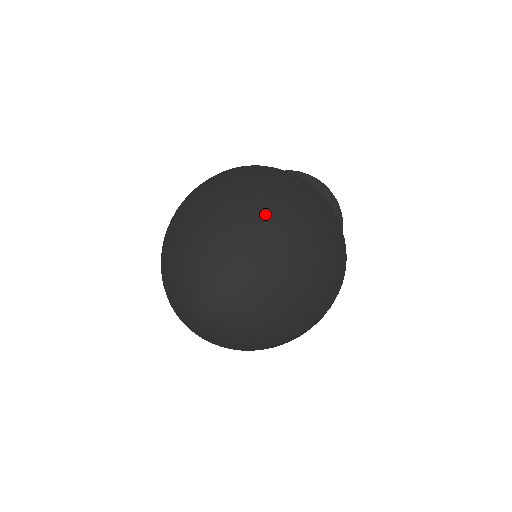
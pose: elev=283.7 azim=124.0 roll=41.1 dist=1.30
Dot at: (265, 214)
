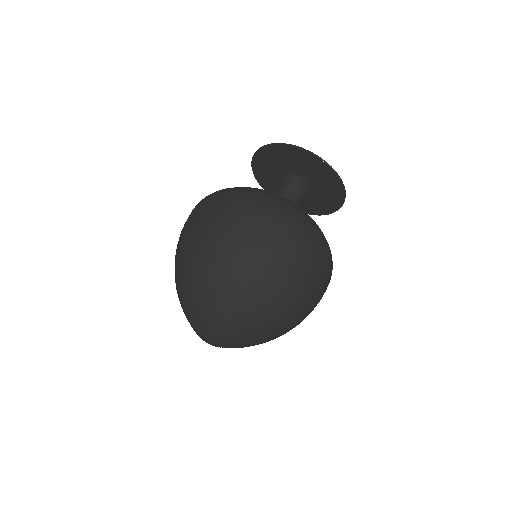
Dot at: (263, 295)
